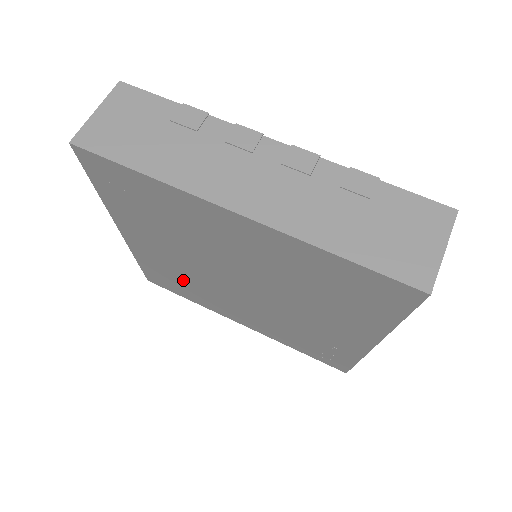
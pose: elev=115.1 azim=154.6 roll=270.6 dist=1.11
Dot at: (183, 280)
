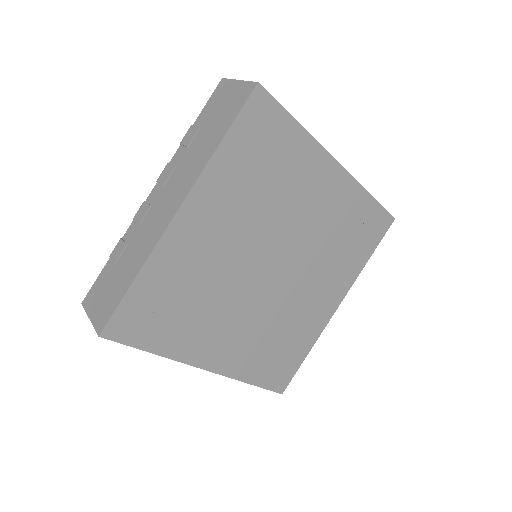
Dot at: (274, 339)
